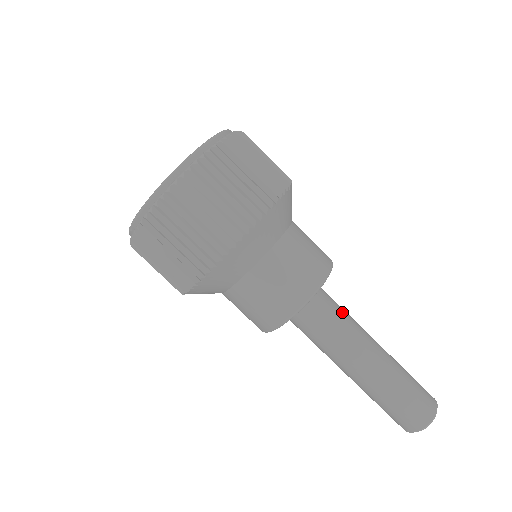
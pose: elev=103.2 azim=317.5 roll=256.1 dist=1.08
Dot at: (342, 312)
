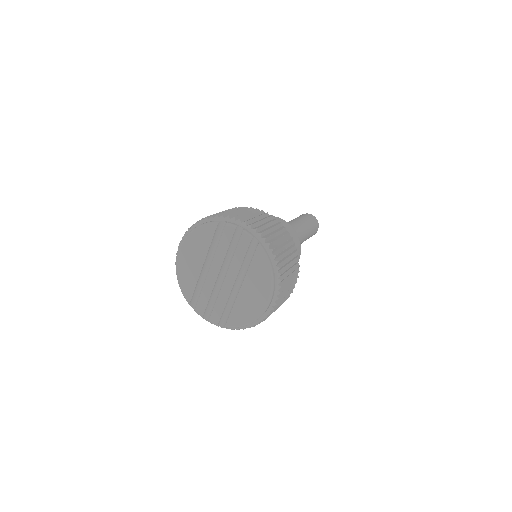
Dot at: occluded
